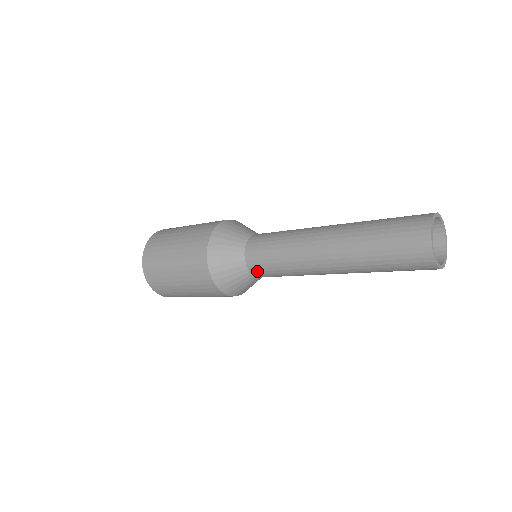
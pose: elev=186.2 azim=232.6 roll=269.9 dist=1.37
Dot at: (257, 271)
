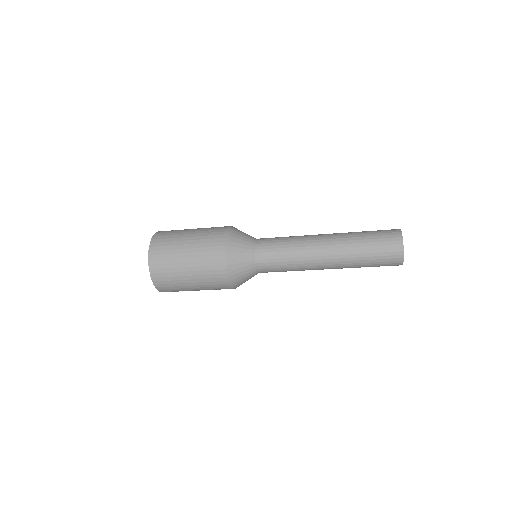
Dot at: occluded
